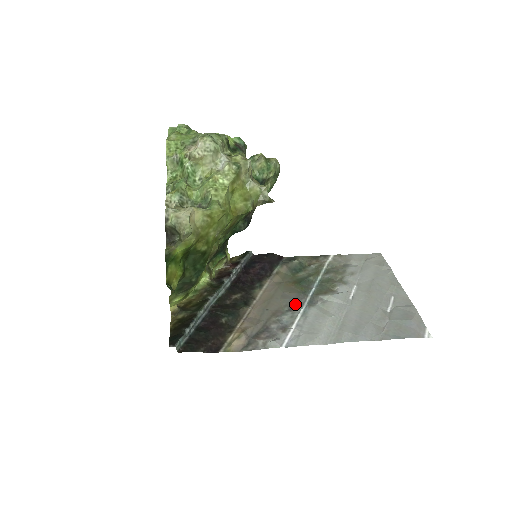
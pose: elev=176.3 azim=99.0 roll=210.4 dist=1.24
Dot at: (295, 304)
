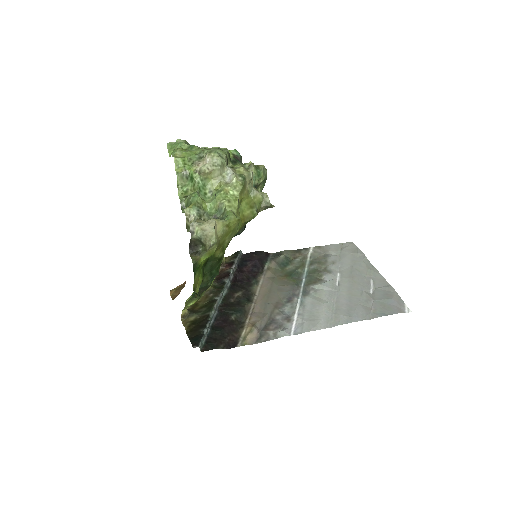
Dot at: (291, 295)
